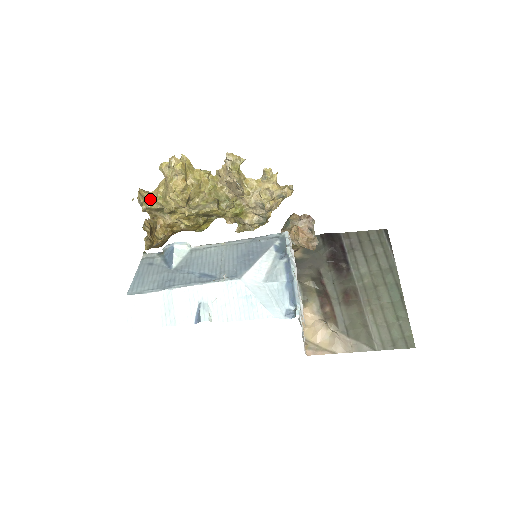
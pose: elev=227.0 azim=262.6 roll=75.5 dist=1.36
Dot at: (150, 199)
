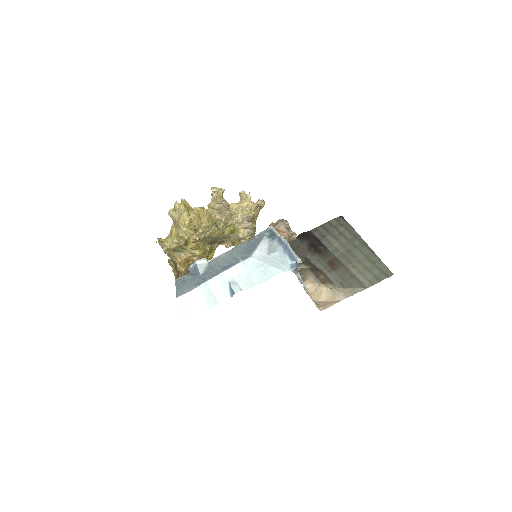
Dot at: (167, 242)
